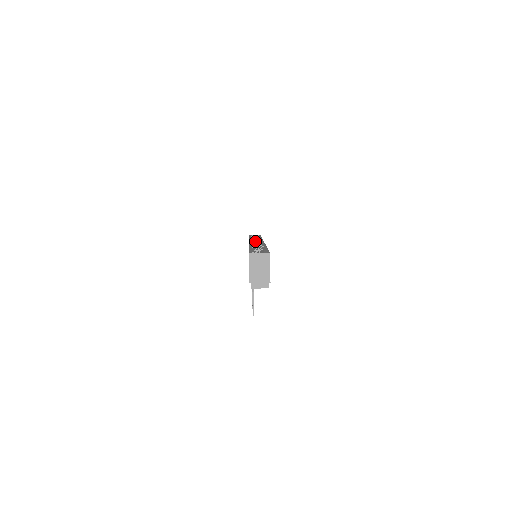
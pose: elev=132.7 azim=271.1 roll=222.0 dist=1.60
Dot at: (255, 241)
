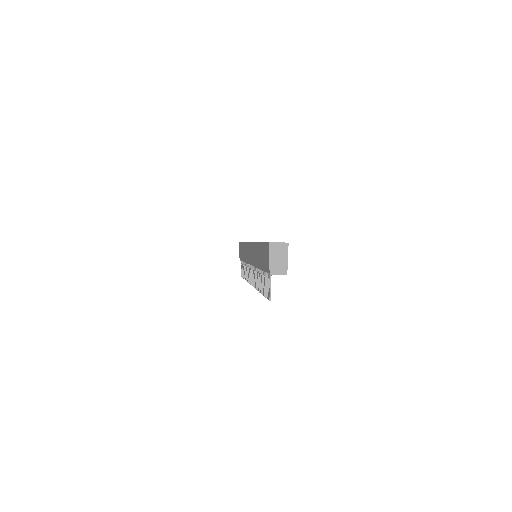
Dot at: occluded
